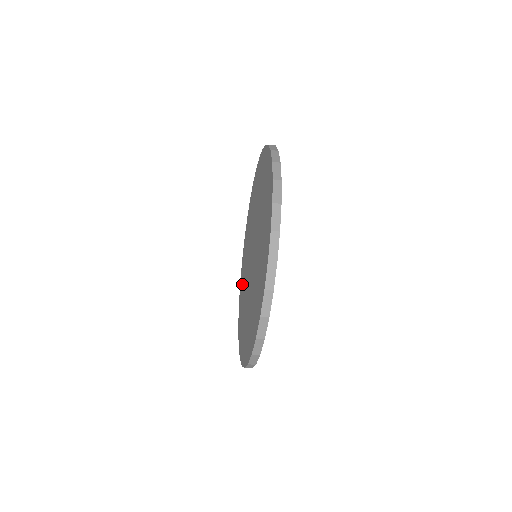
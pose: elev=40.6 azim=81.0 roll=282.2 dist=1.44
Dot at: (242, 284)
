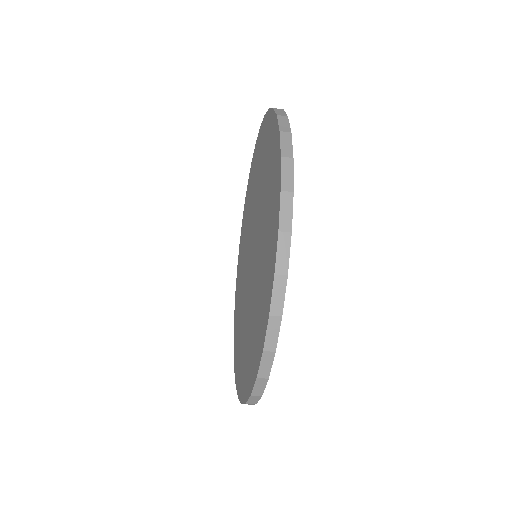
Dot at: (241, 251)
